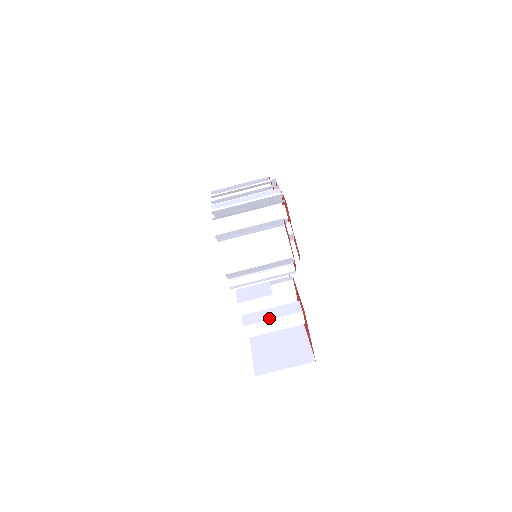
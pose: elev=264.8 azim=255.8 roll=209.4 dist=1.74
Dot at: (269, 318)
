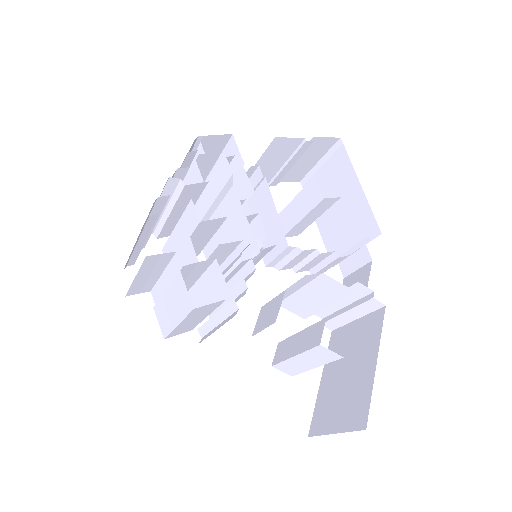
Dot at: (291, 355)
